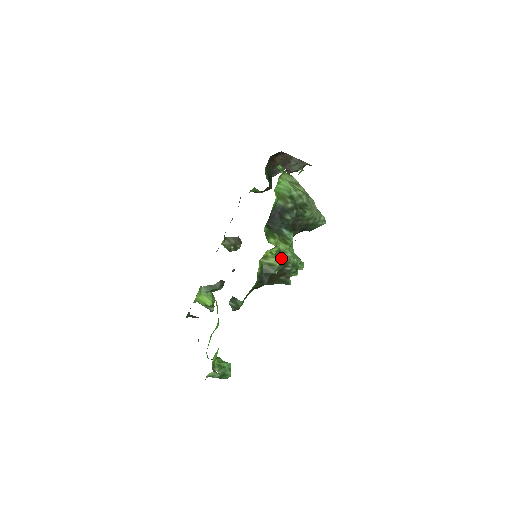
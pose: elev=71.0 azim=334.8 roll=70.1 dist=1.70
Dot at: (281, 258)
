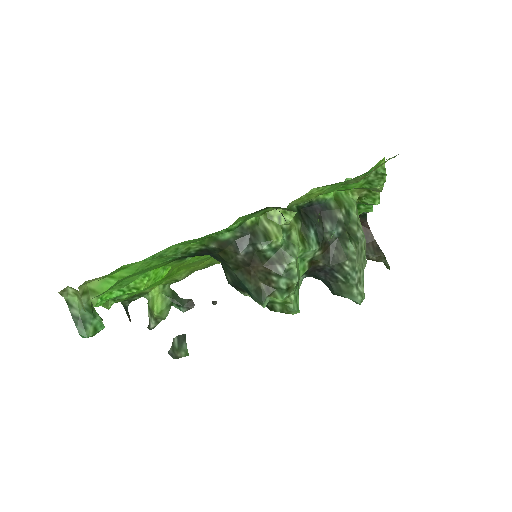
Dot at: (284, 241)
